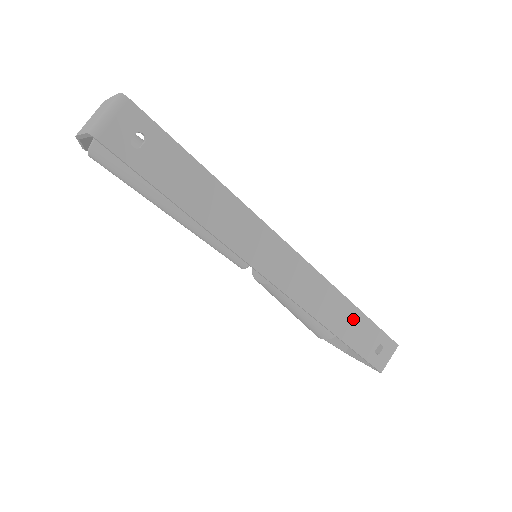
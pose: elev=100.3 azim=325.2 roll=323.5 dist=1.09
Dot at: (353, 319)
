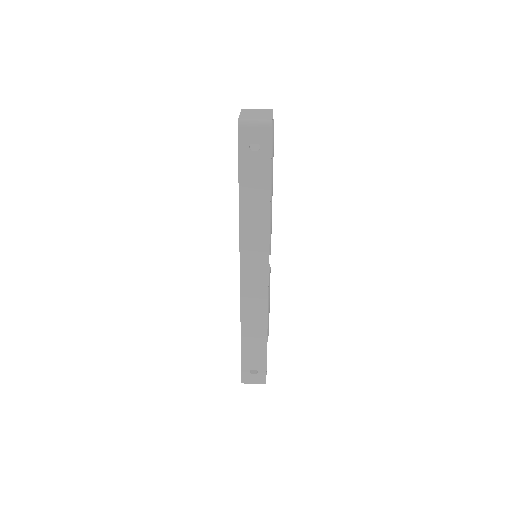
Dot at: (259, 341)
